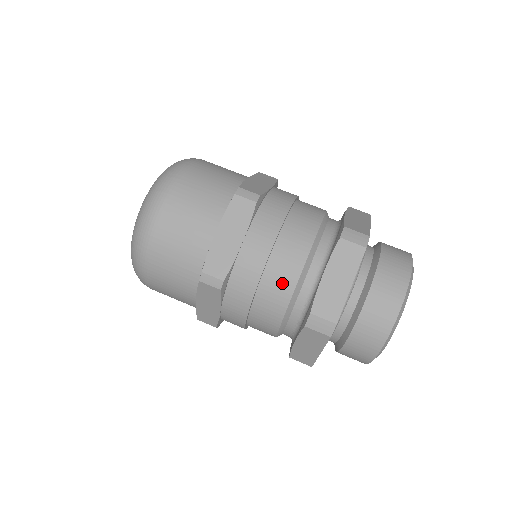
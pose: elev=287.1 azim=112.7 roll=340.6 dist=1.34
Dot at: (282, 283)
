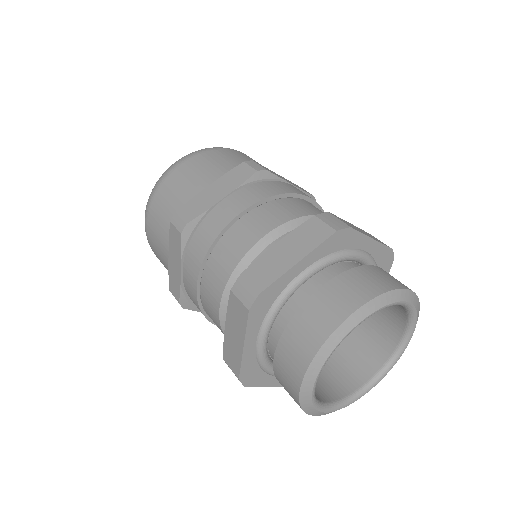
Dot at: (307, 208)
